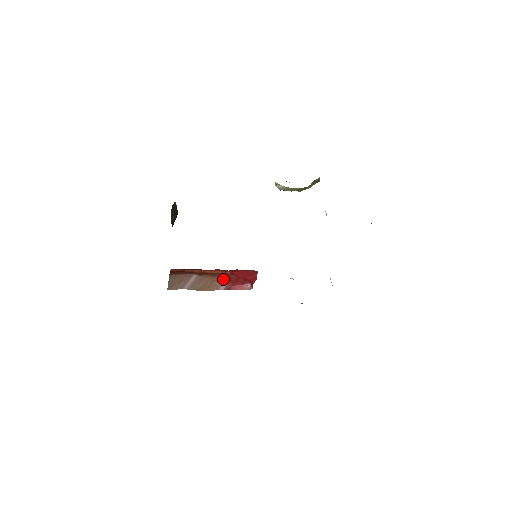
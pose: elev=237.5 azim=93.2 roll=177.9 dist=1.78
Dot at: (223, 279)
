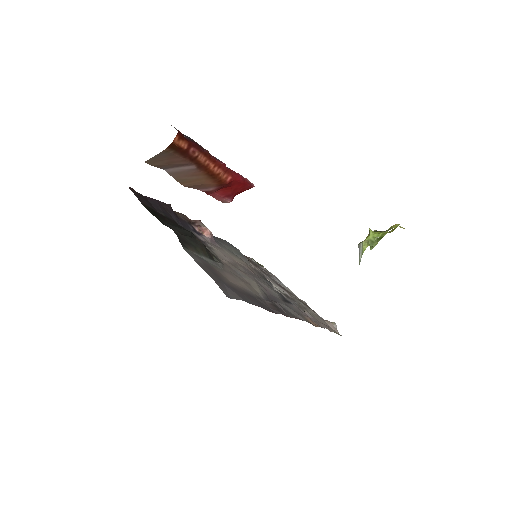
Dot at: (215, 185)
